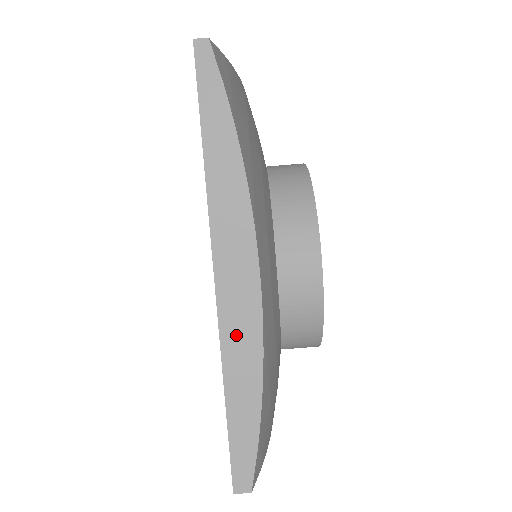
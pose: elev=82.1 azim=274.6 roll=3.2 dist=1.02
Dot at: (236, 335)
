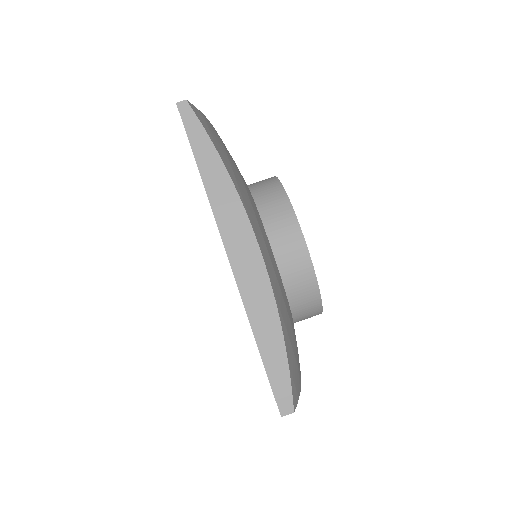
Dot at: (254, 296)
